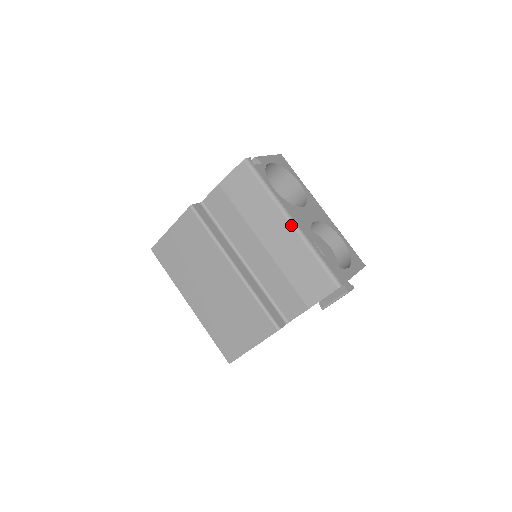
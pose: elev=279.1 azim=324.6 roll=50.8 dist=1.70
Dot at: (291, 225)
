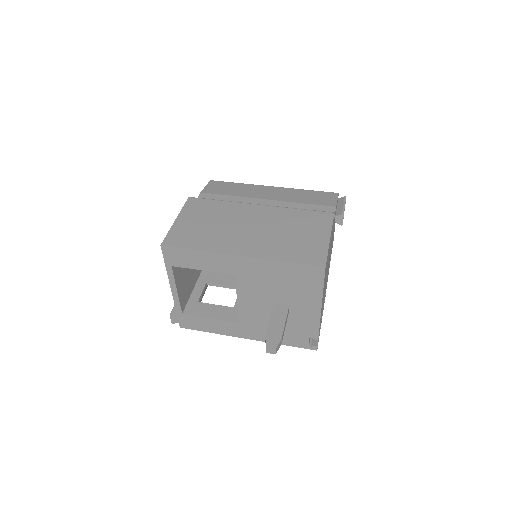
Dot at: (275, 187)
